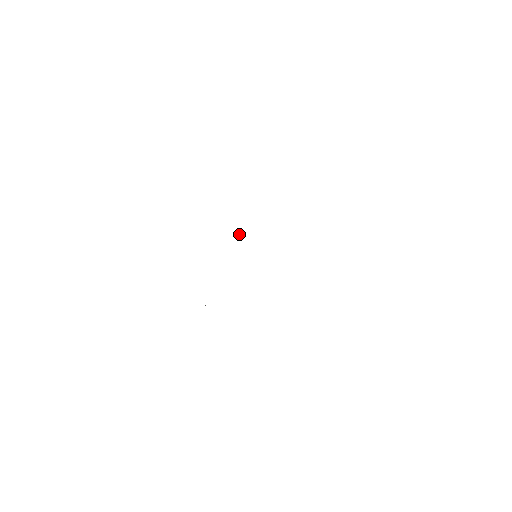
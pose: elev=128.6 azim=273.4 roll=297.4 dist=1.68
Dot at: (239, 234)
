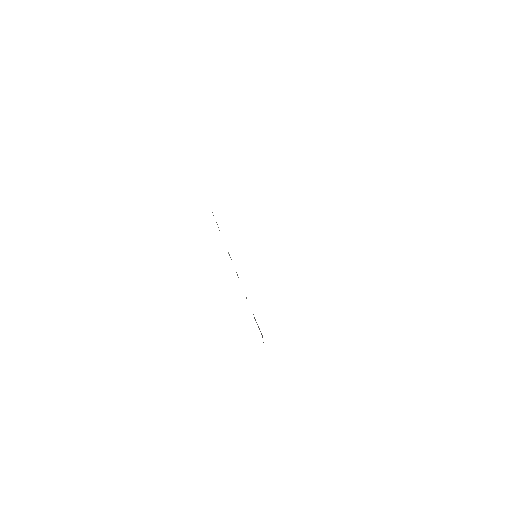
Dot at: occluded
